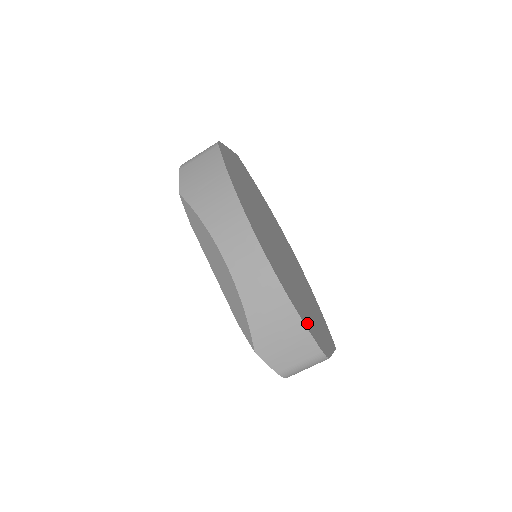
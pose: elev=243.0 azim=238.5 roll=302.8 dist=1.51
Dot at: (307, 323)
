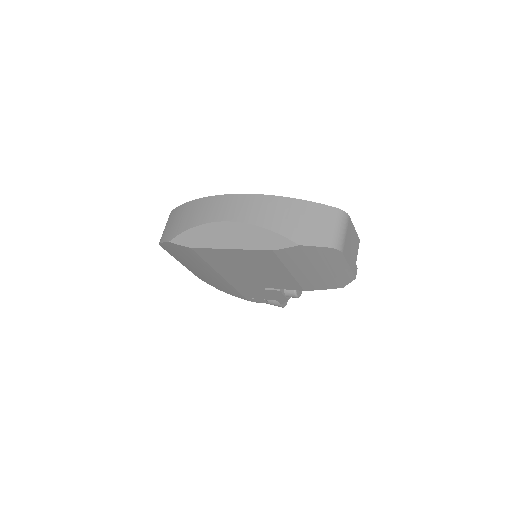
Dot at: occluded
